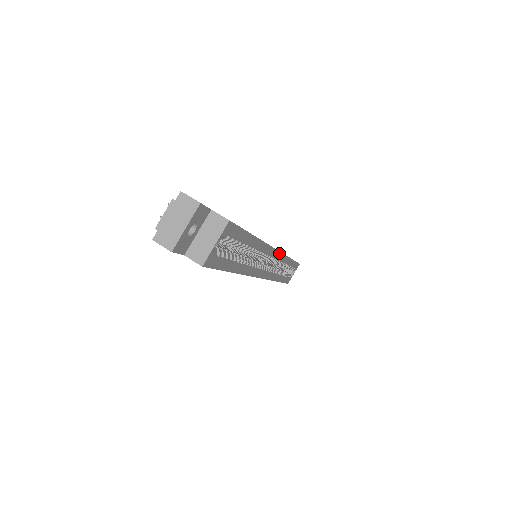
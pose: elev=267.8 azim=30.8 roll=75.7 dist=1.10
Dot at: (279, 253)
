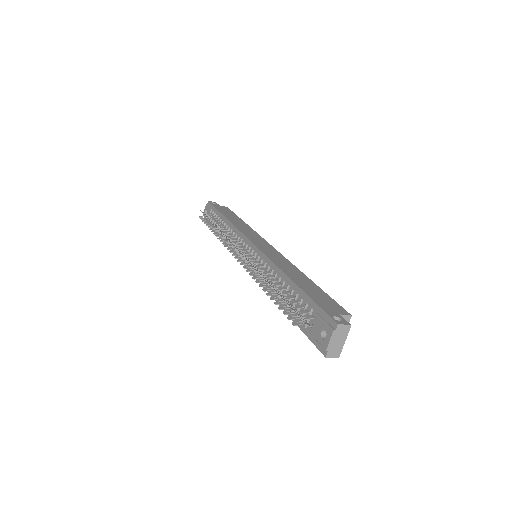
Dot at: (268, 244)
